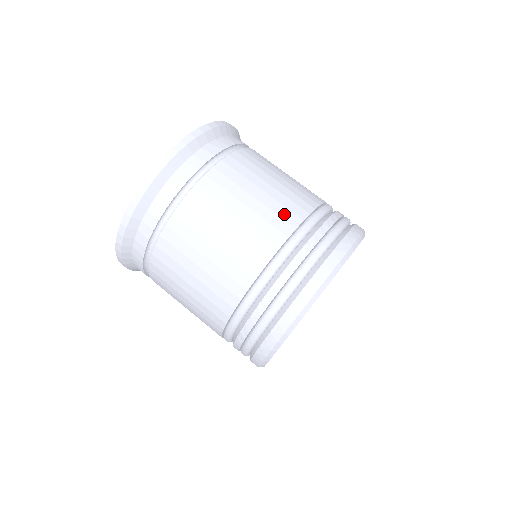
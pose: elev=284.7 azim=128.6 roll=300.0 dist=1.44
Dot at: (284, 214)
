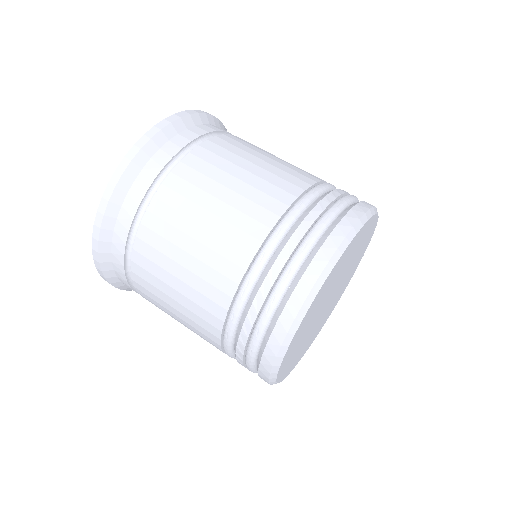
Dot at: occluded
